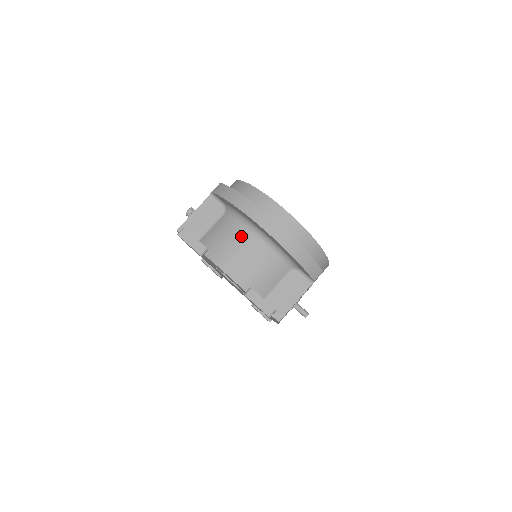
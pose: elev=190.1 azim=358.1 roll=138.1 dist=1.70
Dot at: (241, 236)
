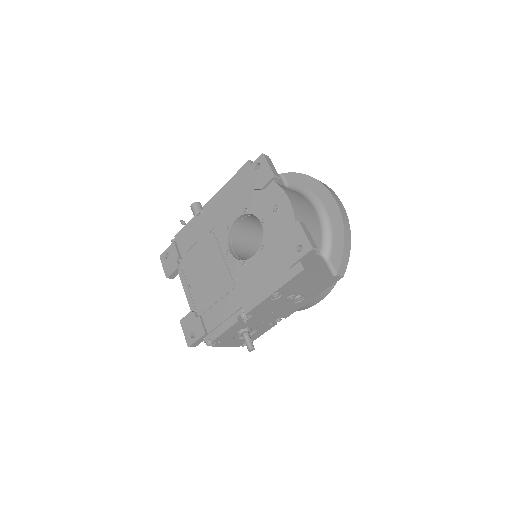
Dot at: (304, 199)
